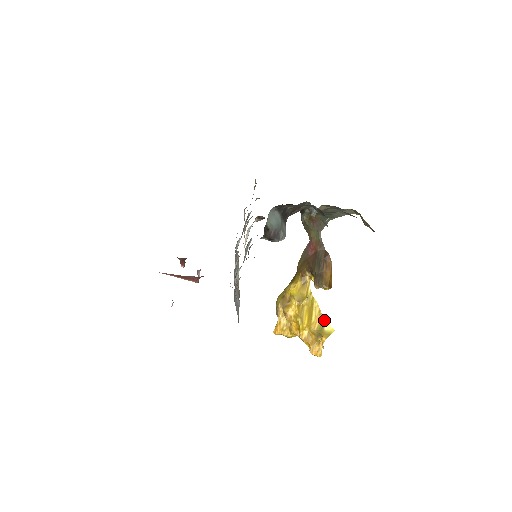
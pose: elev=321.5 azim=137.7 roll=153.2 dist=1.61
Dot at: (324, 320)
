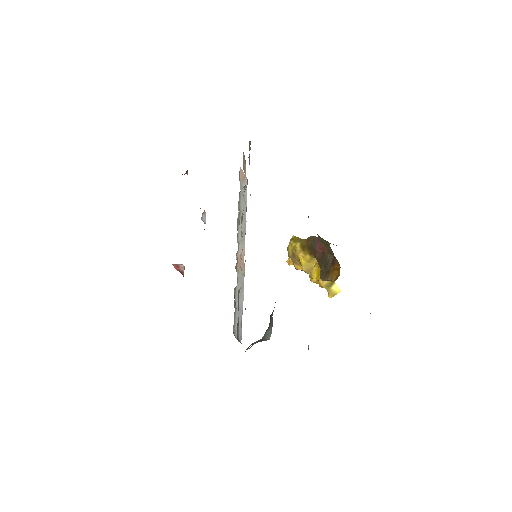
Dot at: occluded
